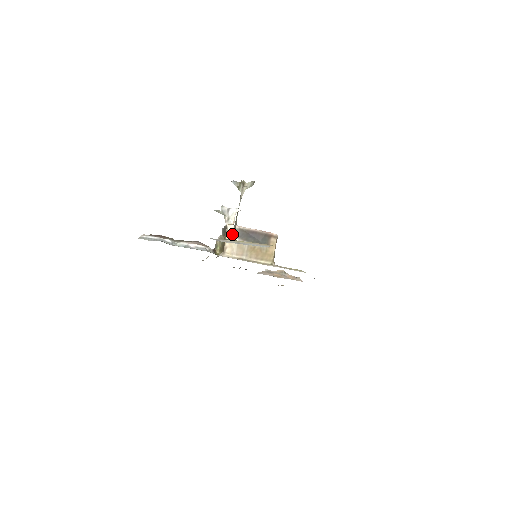
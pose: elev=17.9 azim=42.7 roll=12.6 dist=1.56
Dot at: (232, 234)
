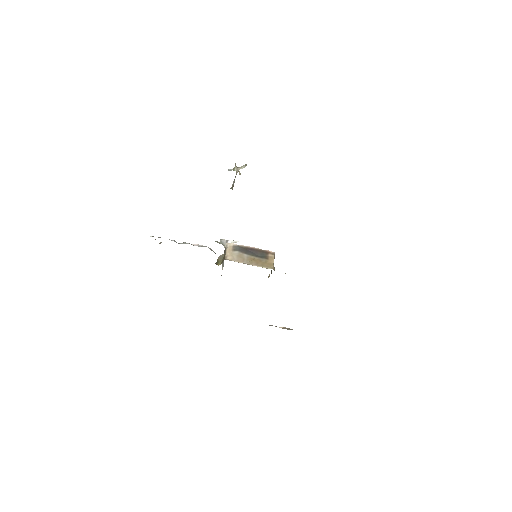
Dot at: (231, 187)
